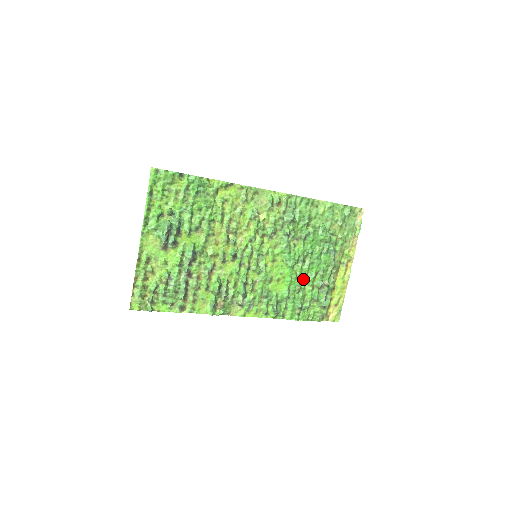
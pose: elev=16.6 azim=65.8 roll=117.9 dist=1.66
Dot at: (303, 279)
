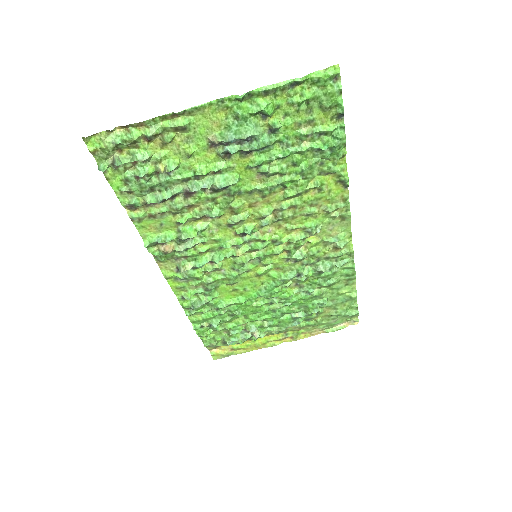
Dot at: (250, 312)
